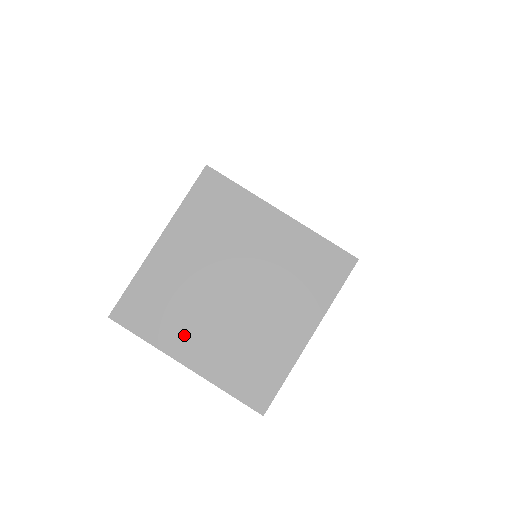
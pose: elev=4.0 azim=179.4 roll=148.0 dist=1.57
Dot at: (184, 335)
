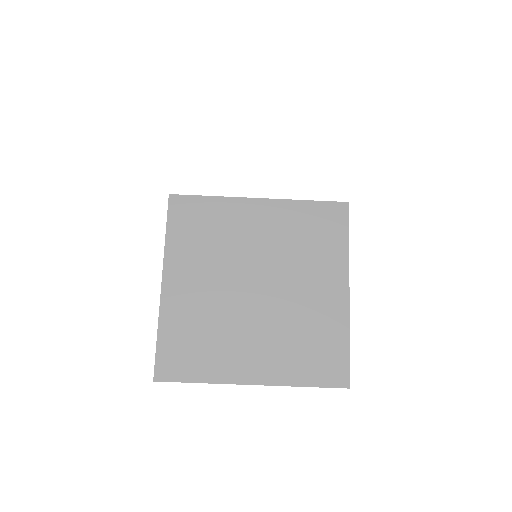
Dot at: (235, 356)
